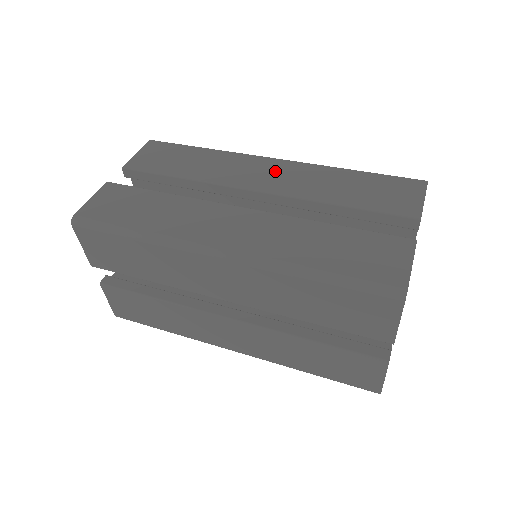
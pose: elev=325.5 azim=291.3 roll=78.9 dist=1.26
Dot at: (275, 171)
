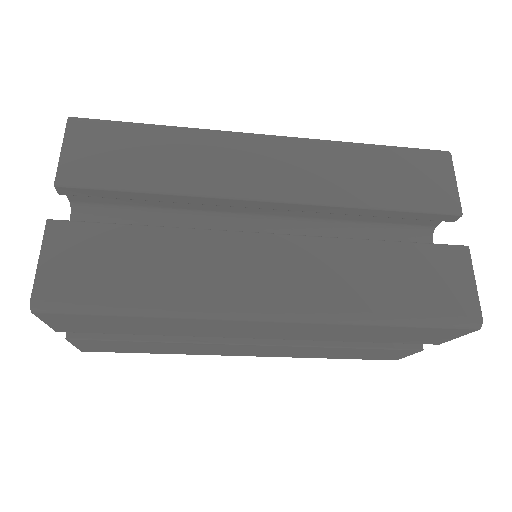
Dot at: occluded
